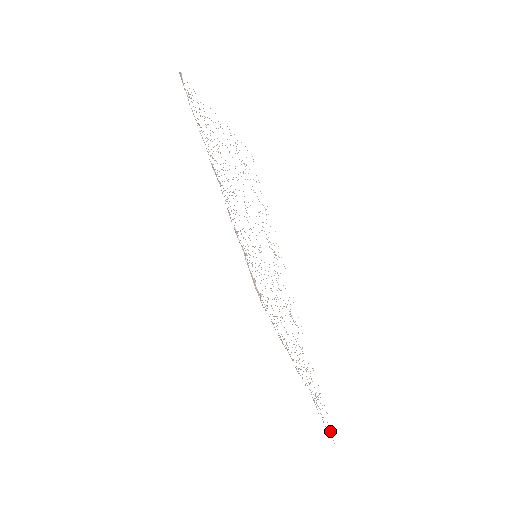
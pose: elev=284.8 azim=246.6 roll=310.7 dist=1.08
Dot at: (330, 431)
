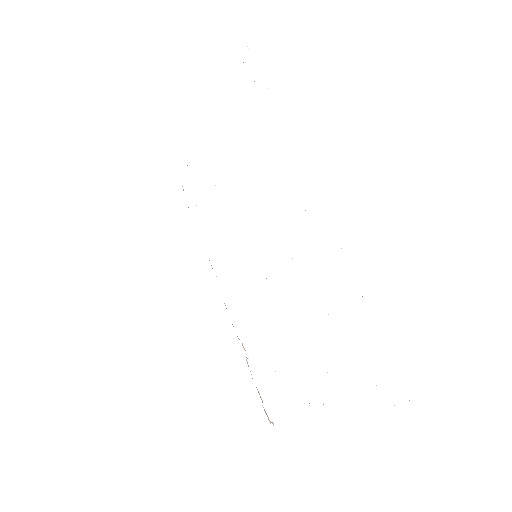
Dot at: occluded
